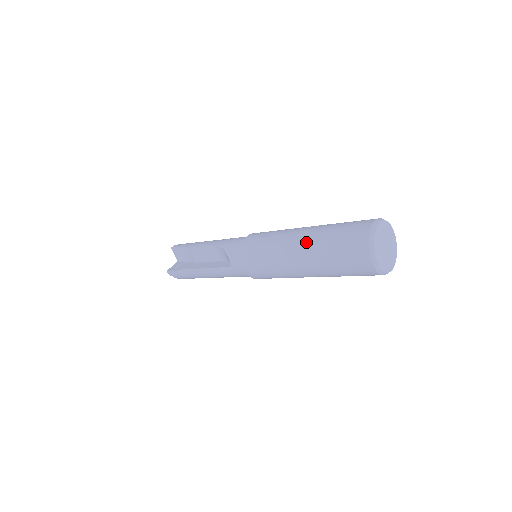
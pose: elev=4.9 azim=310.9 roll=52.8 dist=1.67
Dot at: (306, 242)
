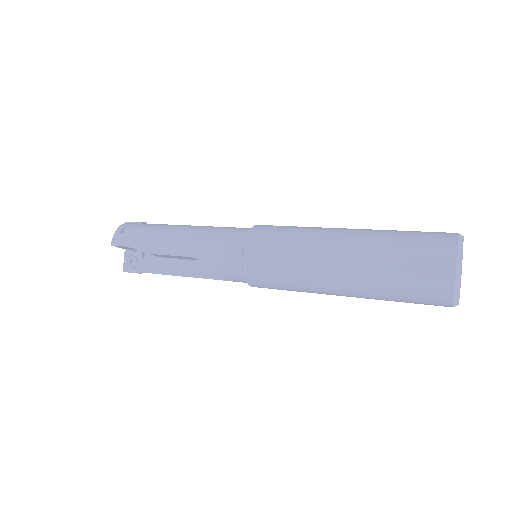
Dot at: (352, 284)
